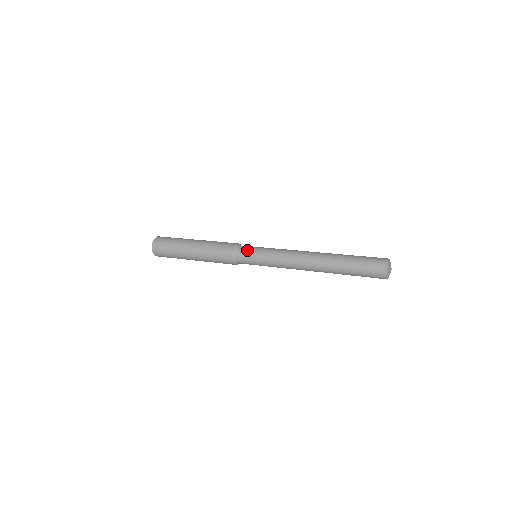
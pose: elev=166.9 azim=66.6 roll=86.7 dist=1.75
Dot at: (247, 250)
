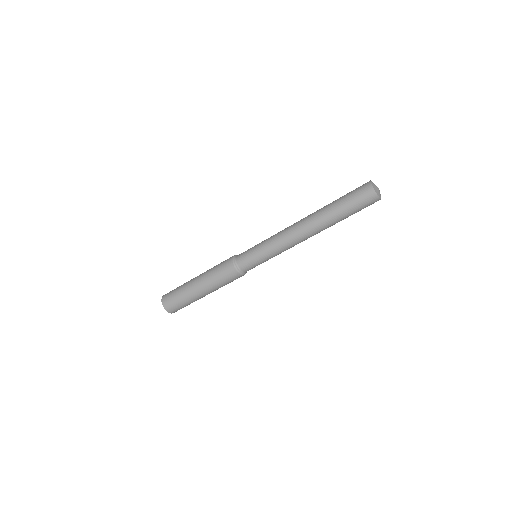
Dot at: (245, 251)
